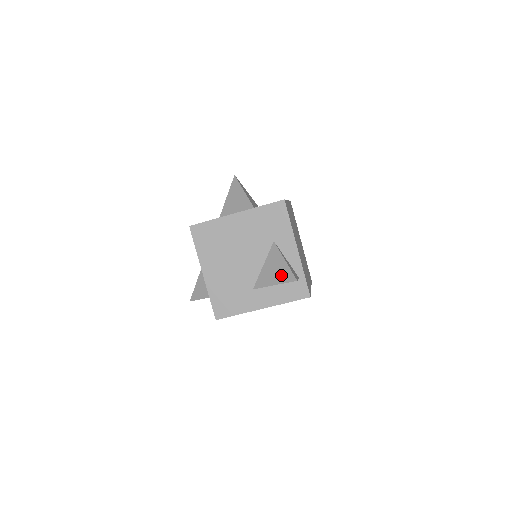
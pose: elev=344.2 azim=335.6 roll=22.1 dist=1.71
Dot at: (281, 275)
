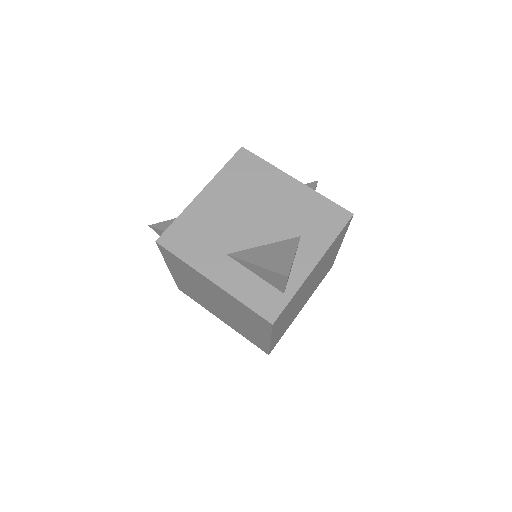
Dot at: (275, 262)
